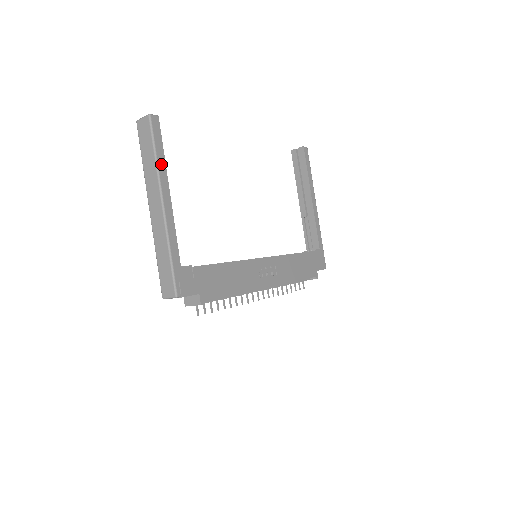
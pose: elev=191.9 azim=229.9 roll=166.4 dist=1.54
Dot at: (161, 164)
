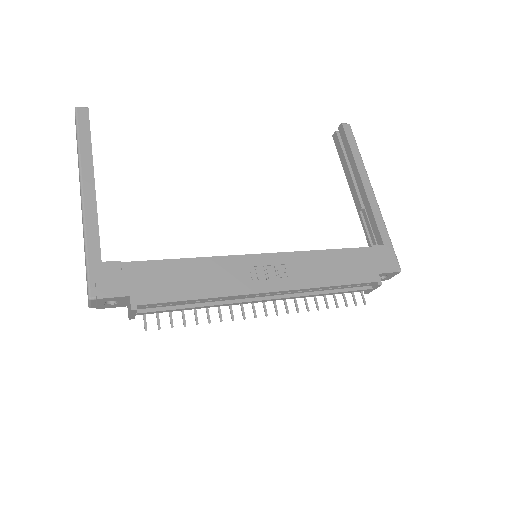
Dot at: (85, 152)
